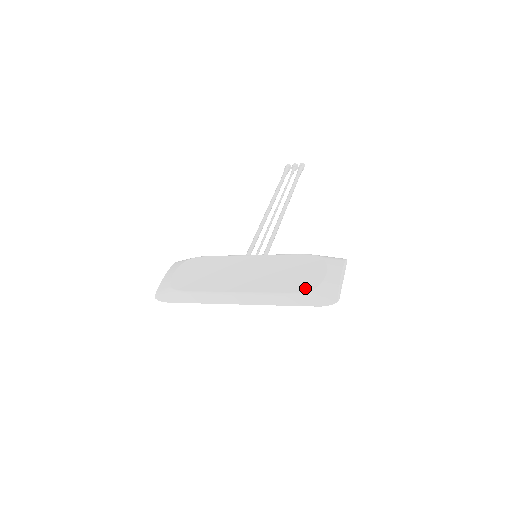
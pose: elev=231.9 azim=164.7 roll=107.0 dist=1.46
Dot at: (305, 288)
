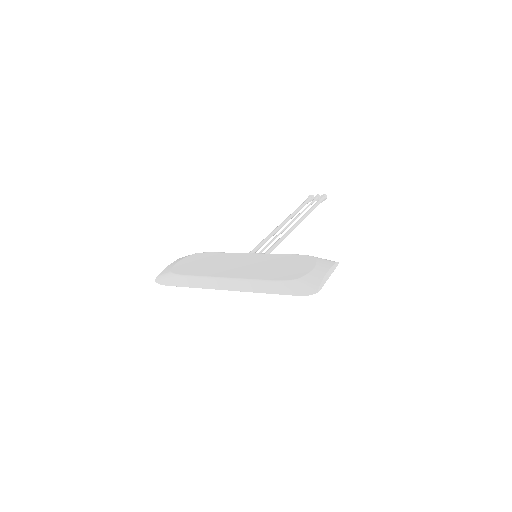
Dot at: (289, 278)
